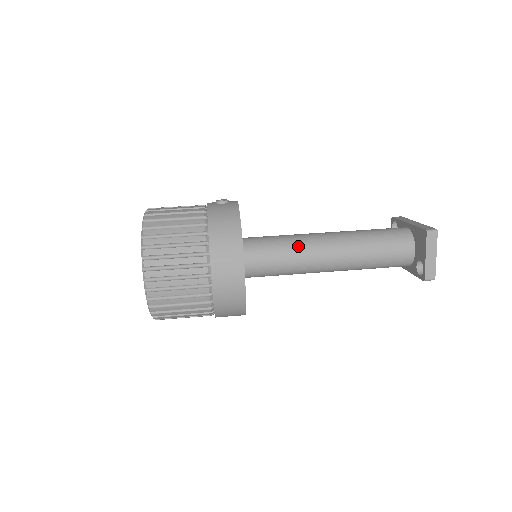
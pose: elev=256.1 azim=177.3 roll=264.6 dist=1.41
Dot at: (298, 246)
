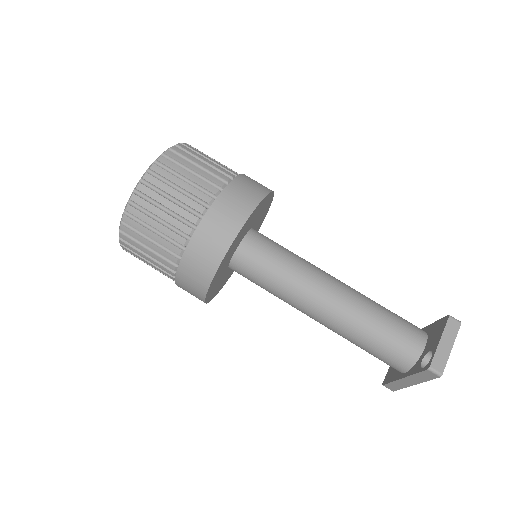
Dot at: (306, 263)
